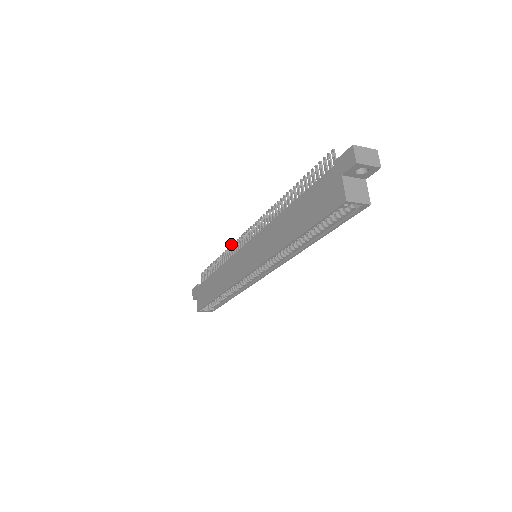
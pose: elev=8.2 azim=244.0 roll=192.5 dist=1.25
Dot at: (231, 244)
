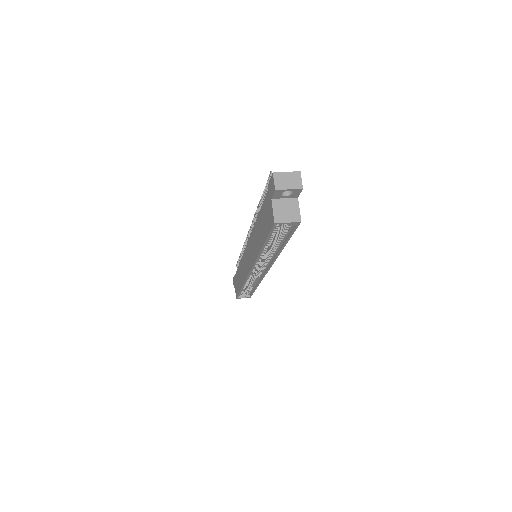
Dot at: (244, 243)
